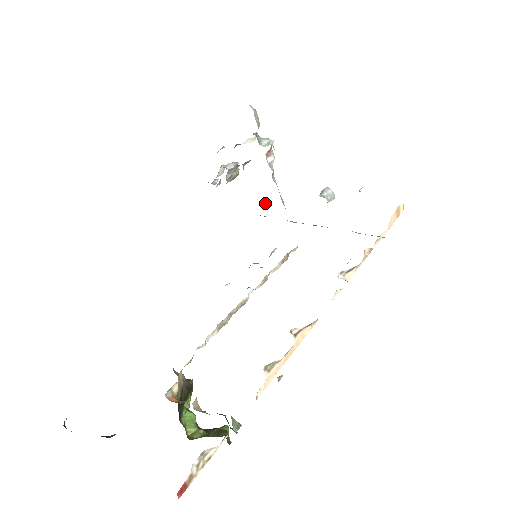
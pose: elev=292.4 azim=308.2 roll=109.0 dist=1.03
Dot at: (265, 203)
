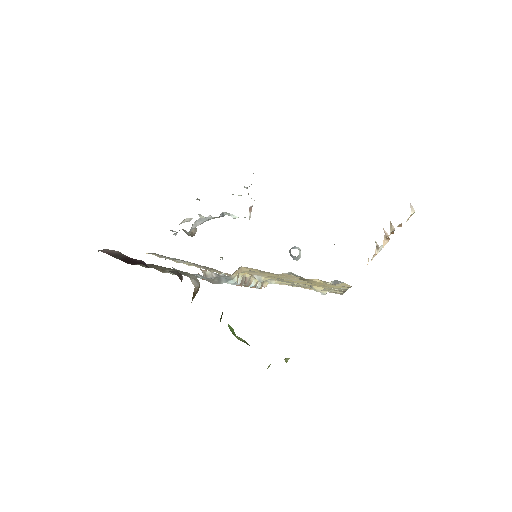
Dot at: (222, 259)
